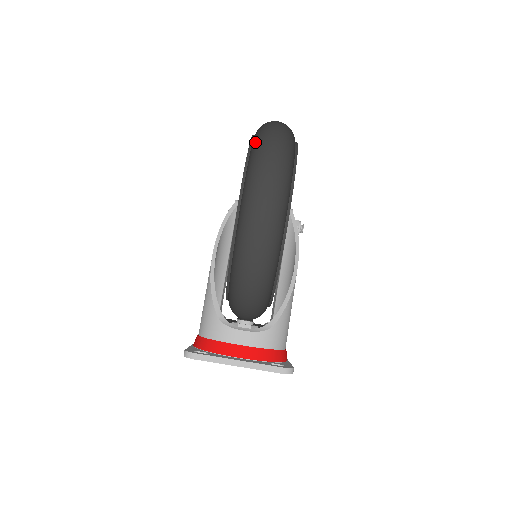
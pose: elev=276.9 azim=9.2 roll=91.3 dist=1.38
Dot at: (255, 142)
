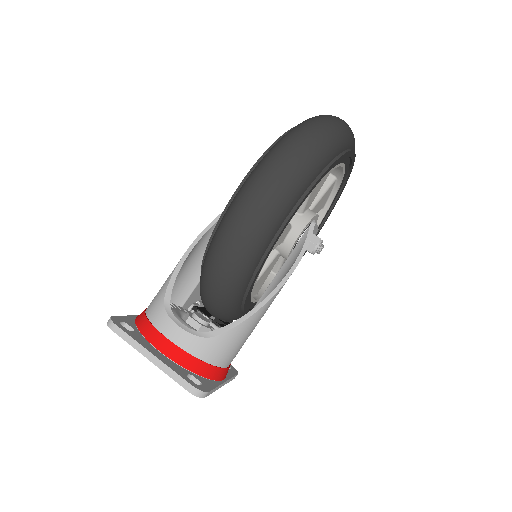
Dot at: occluded
